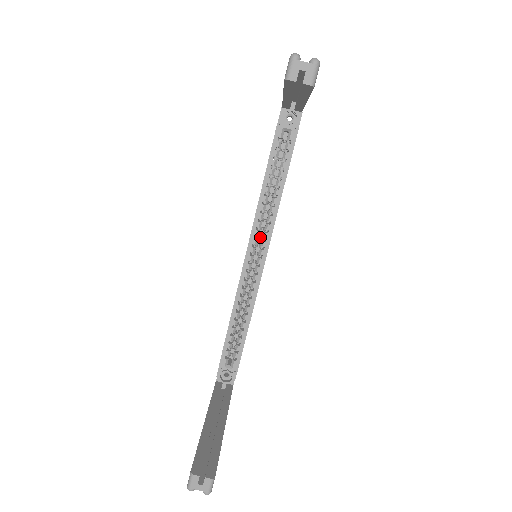
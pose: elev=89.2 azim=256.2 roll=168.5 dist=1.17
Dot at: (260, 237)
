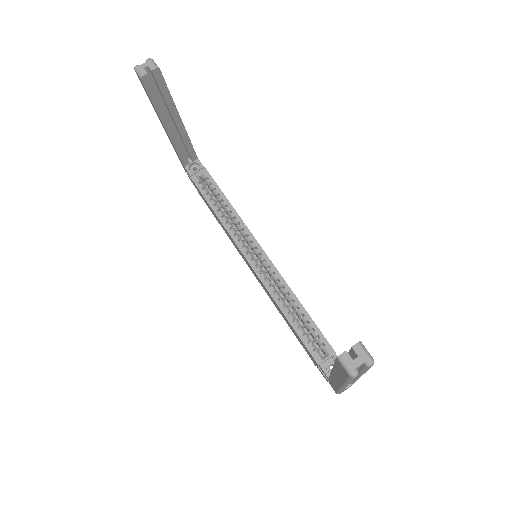
Dot at: occluded
